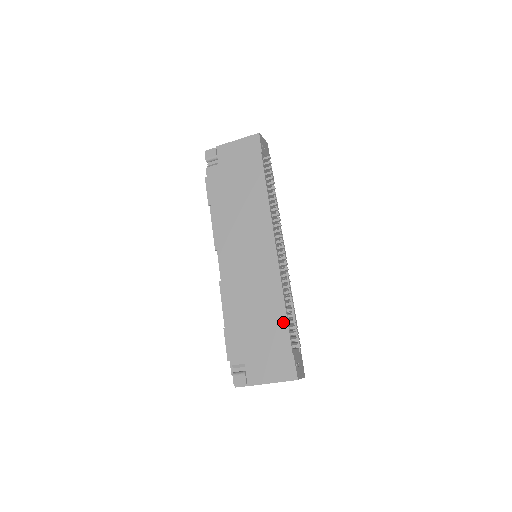
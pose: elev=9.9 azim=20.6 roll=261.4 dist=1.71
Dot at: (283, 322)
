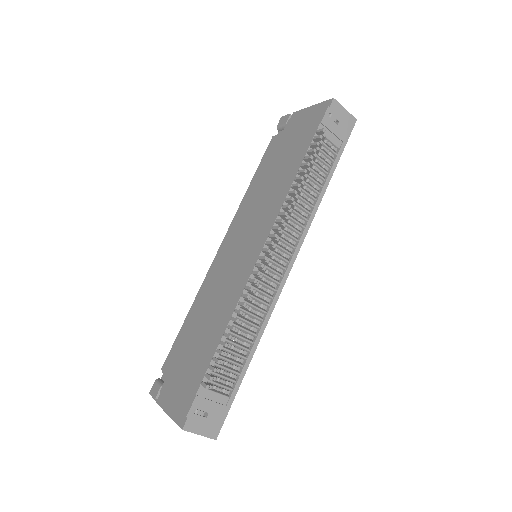
Dot at: (214, 346)
